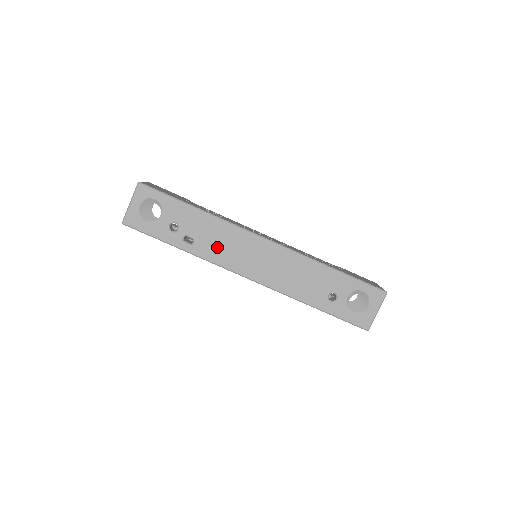
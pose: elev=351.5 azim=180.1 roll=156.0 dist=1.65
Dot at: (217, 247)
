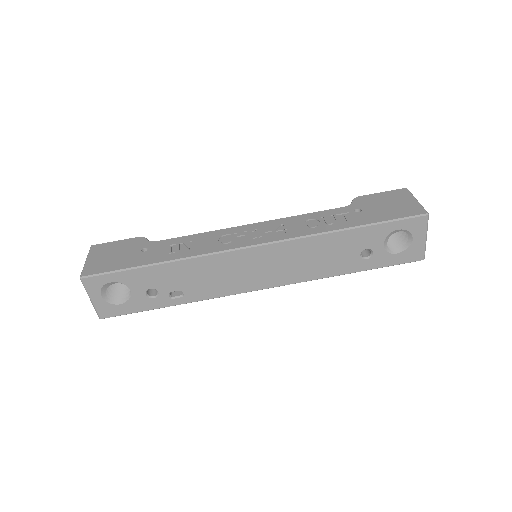
Dot at: (210, 283)
